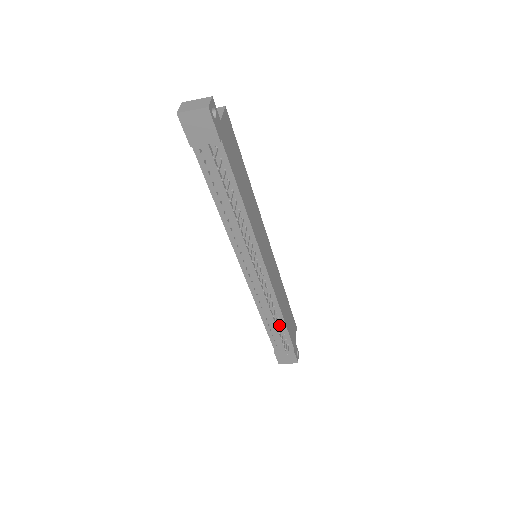
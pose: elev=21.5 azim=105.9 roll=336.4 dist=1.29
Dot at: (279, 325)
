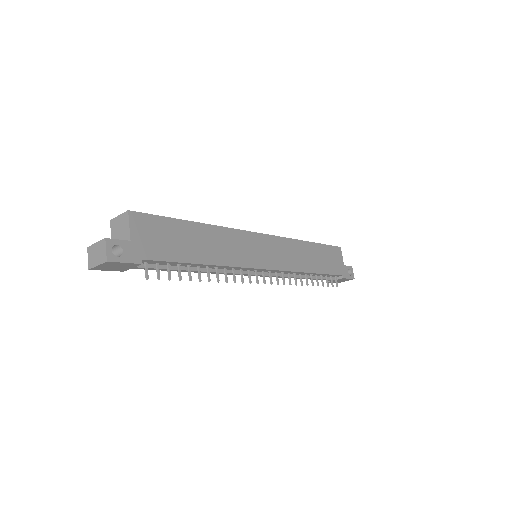
Dot at: (316, 275)
